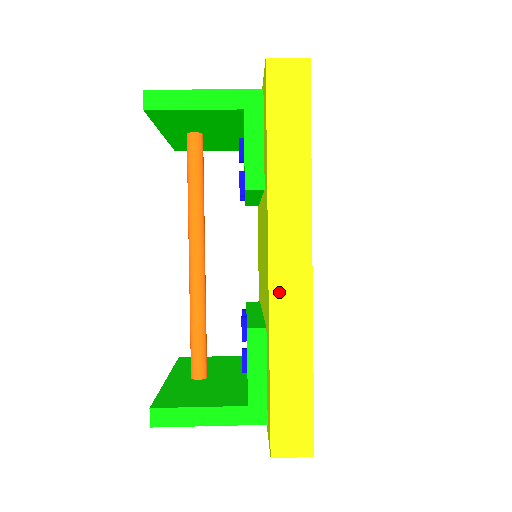
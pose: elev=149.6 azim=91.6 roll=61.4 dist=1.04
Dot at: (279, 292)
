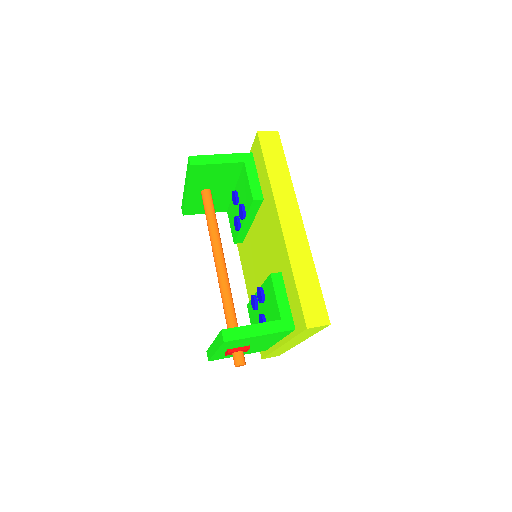
Dot at: (289, 237)
